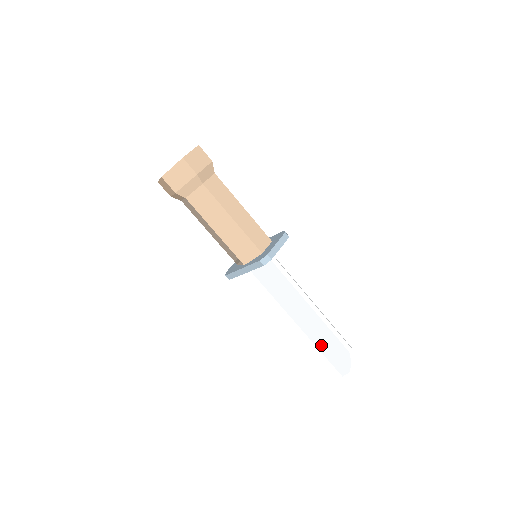
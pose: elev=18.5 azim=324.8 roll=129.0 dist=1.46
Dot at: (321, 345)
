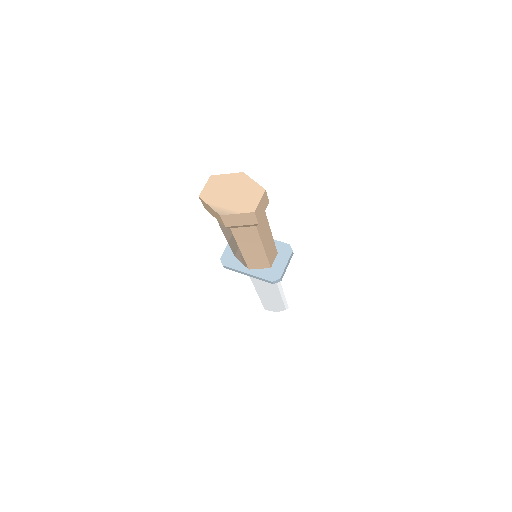
Dot at: (264, 298)
